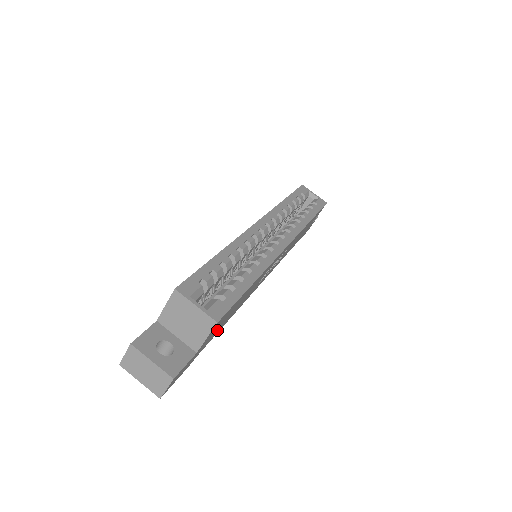
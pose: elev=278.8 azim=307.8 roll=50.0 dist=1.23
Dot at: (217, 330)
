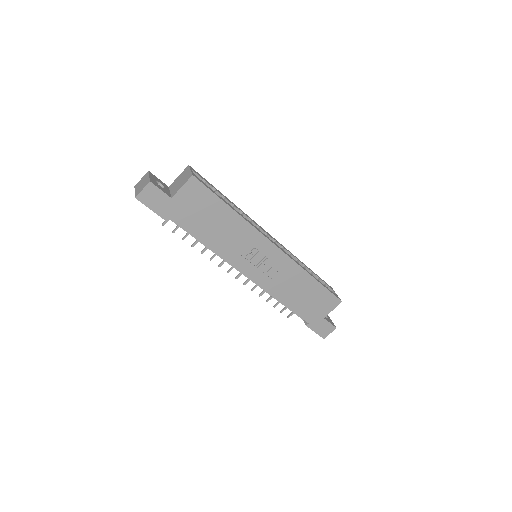
Dot at: (193, 219)
